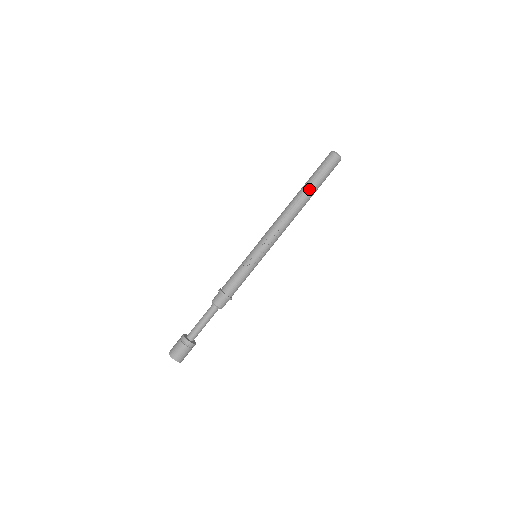
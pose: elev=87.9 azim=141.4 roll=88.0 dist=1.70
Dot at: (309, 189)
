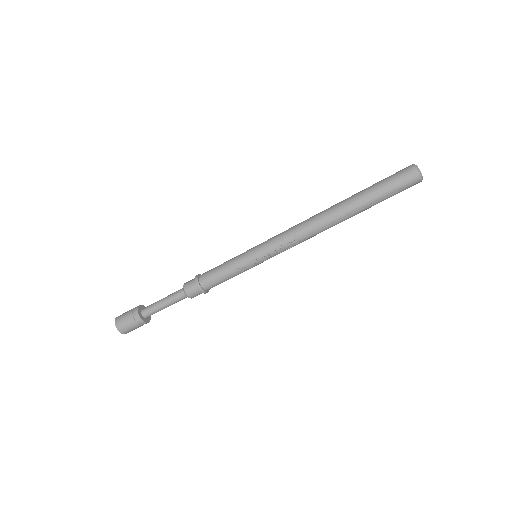
Dot at: (360, 207)
